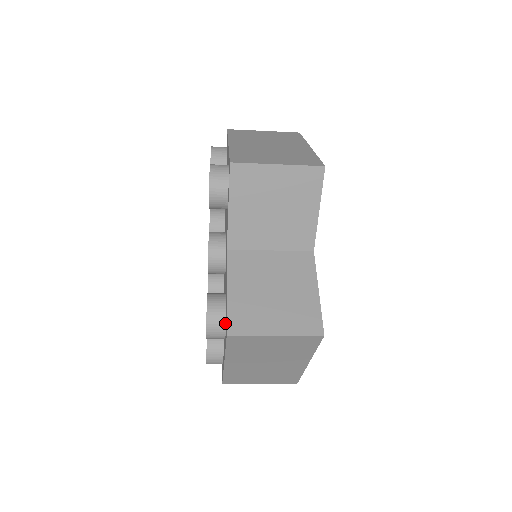
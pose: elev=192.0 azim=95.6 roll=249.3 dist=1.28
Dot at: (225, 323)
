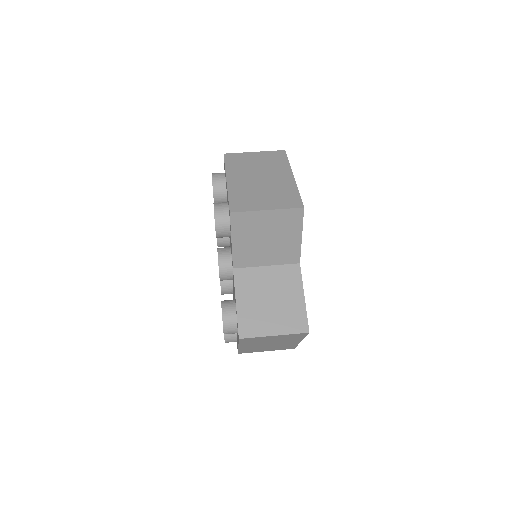
Dot at: occluded
